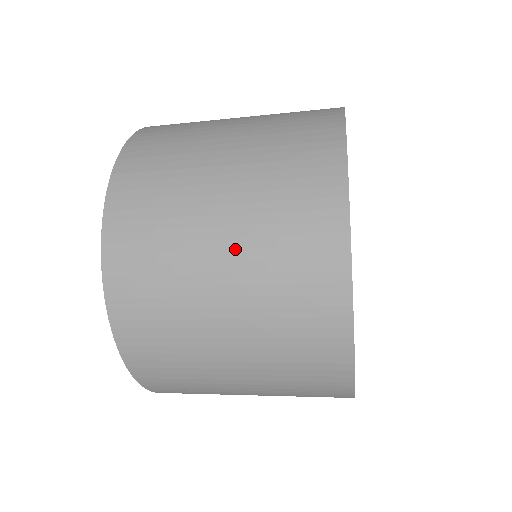
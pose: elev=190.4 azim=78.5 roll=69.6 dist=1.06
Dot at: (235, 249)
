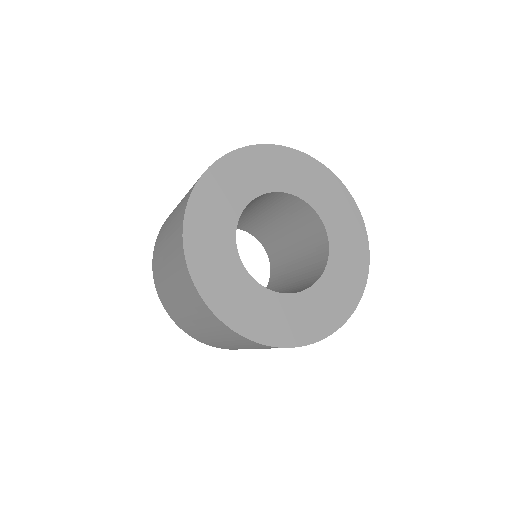
Dot at: occluded
